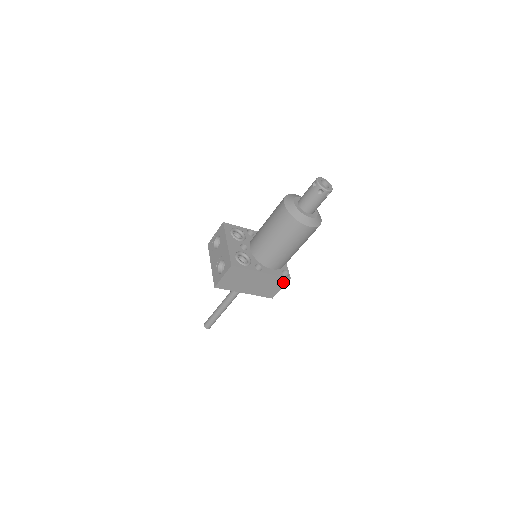
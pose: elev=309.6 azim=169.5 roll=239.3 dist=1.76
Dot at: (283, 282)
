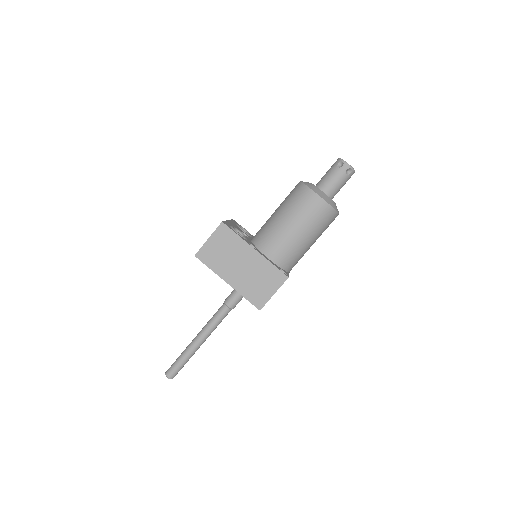
Dot at: (278, 281)
